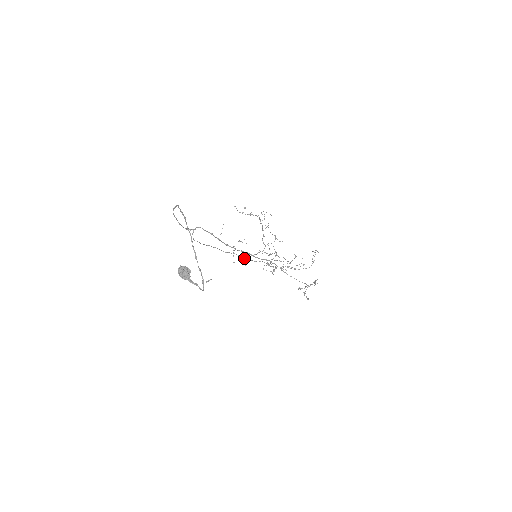
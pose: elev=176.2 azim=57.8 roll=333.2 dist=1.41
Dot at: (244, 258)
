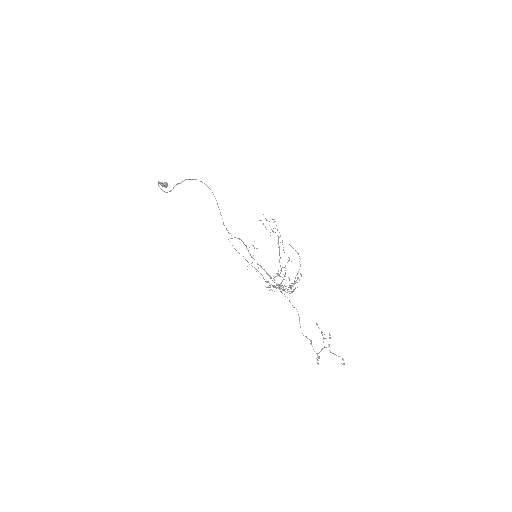
Dot at: (263, 277)
